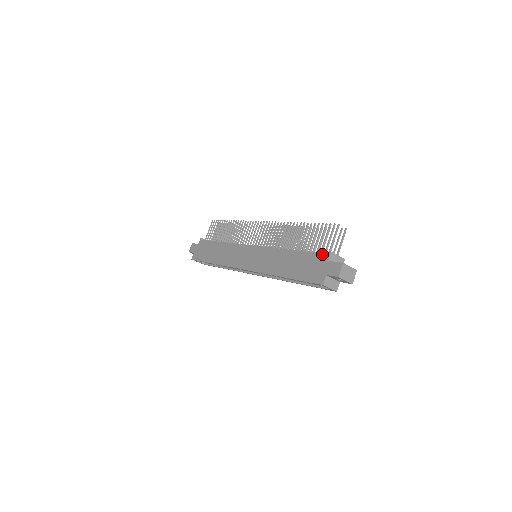
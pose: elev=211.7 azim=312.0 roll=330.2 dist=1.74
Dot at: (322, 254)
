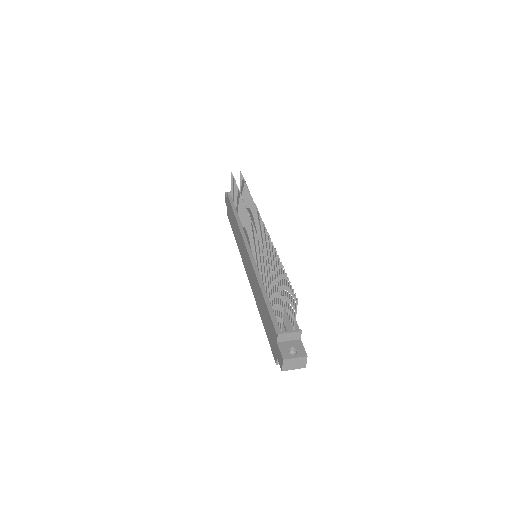
Dot at: (274, 328)
